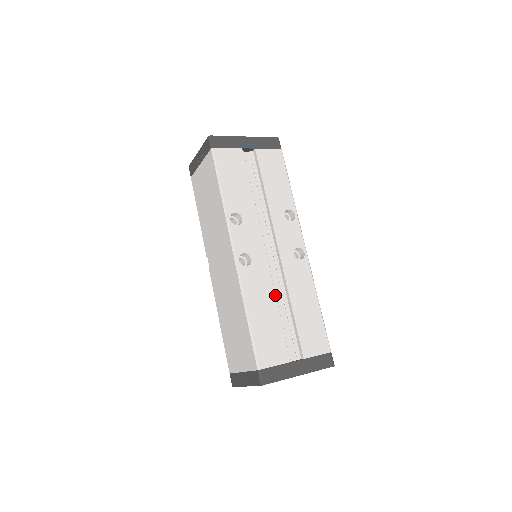
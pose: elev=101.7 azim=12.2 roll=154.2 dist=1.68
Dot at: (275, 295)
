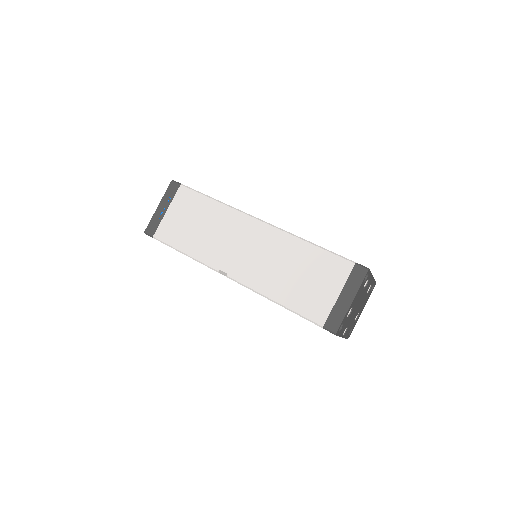
Dot at: occluded
